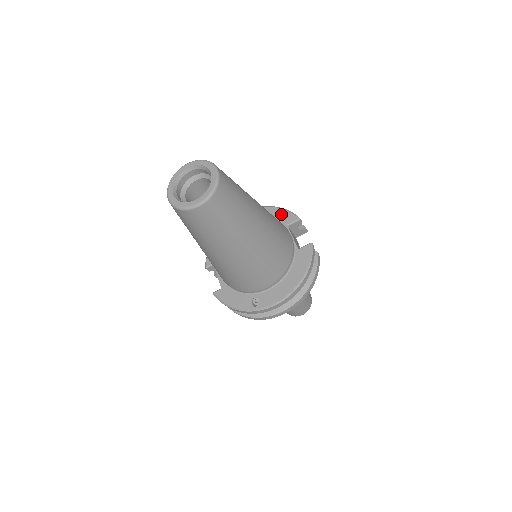
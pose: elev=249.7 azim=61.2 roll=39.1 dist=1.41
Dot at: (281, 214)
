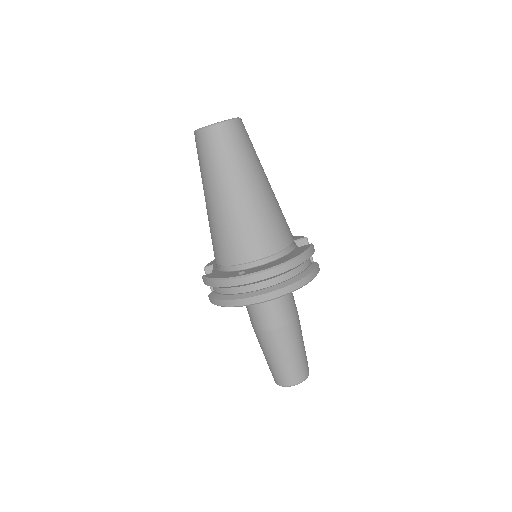
Dot at: occluded
